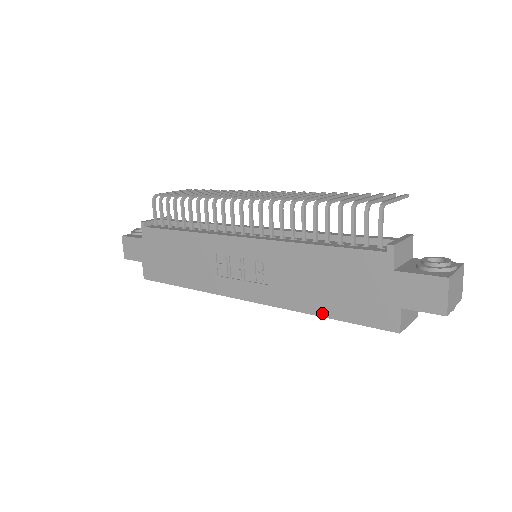
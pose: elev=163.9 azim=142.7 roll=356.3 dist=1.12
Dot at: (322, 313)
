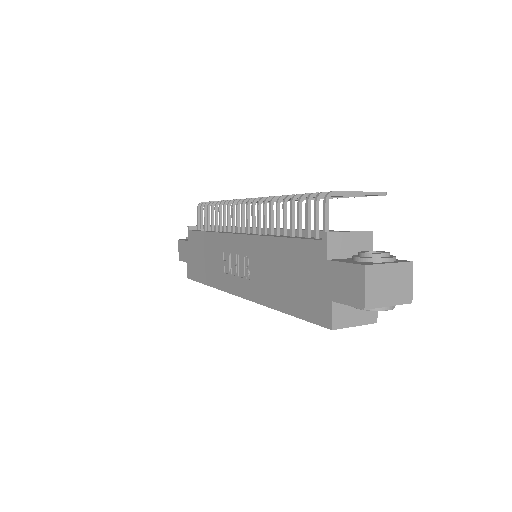
Dot at: (282, 308)
